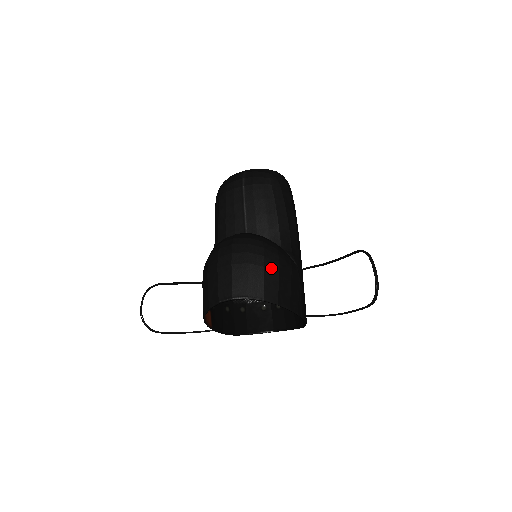
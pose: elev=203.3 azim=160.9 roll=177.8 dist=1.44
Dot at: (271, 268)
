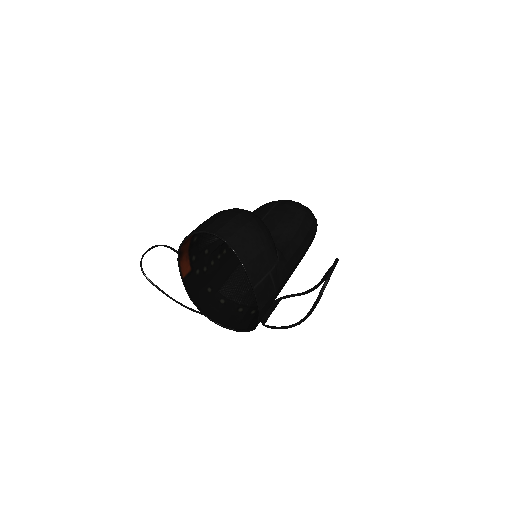
Dot at: (249, 230)
